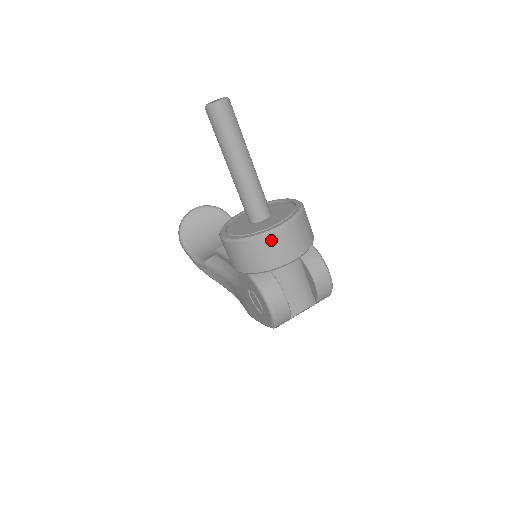
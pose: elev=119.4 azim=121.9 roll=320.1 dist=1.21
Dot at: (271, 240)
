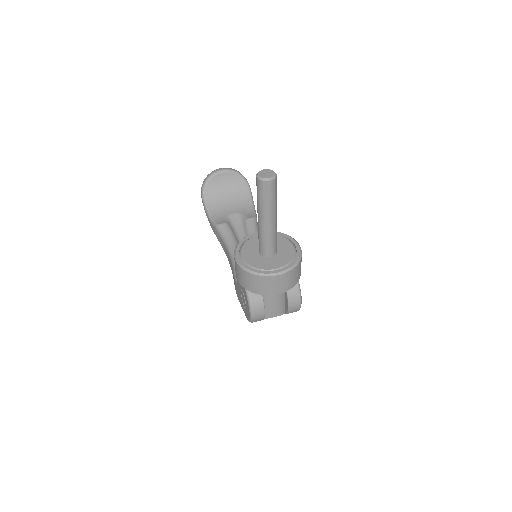
Dot at: (269, 280)
